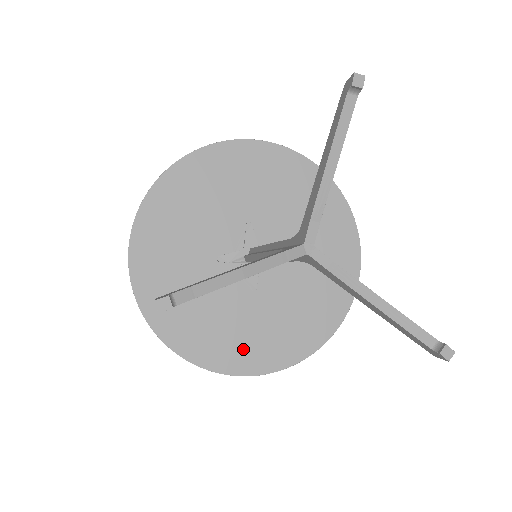
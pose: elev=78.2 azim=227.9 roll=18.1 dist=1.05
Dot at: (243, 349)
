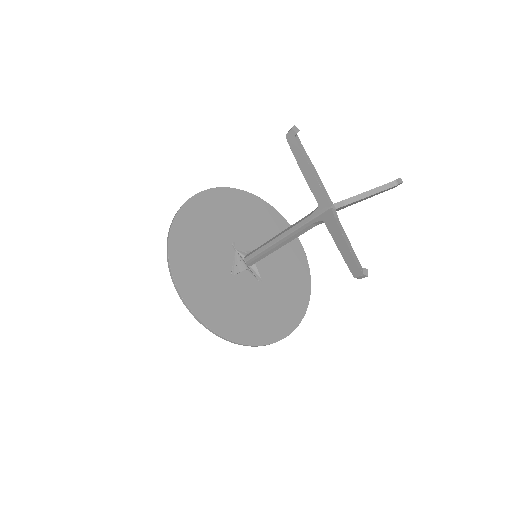
Dot at: (197, 287)
